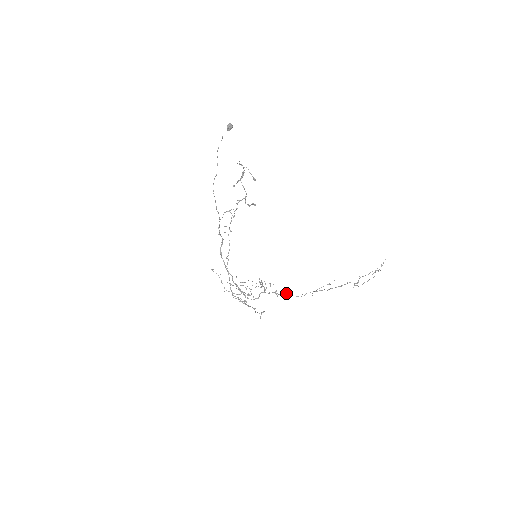
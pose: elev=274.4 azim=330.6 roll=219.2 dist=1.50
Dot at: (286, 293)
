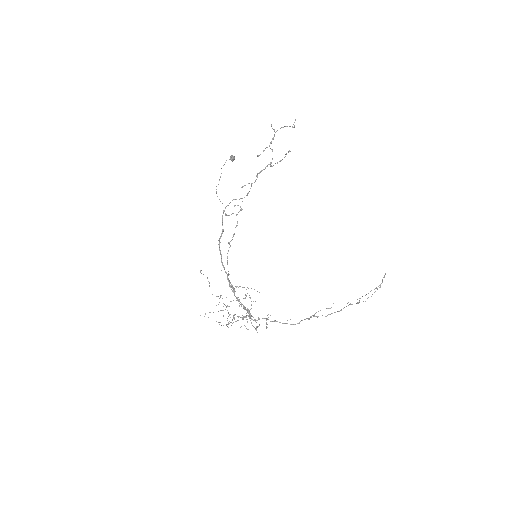
Dot at: (277, 321)
